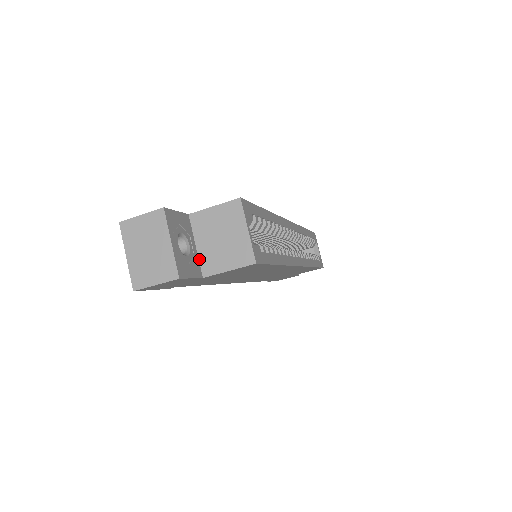
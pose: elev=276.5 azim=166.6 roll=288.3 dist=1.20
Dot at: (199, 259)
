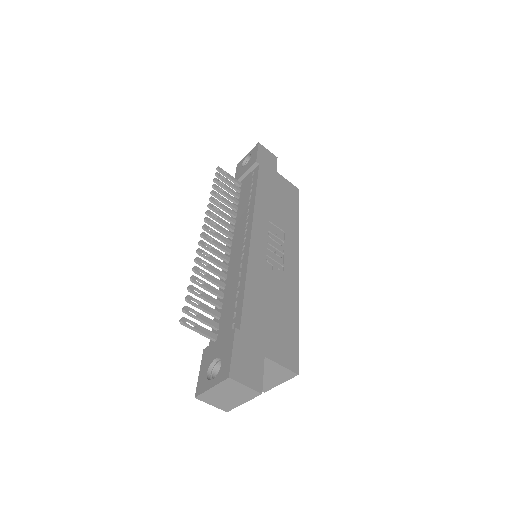
Dot at: occluded
